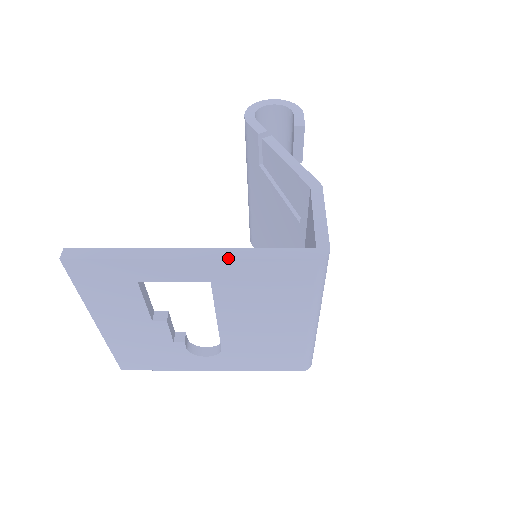
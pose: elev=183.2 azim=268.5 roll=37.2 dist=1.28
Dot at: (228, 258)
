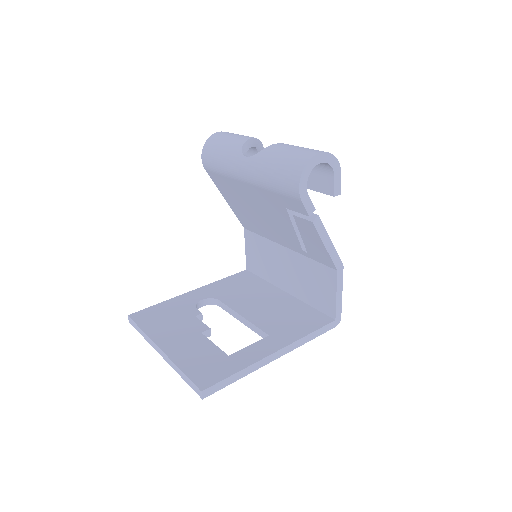
Dot at: occluded
